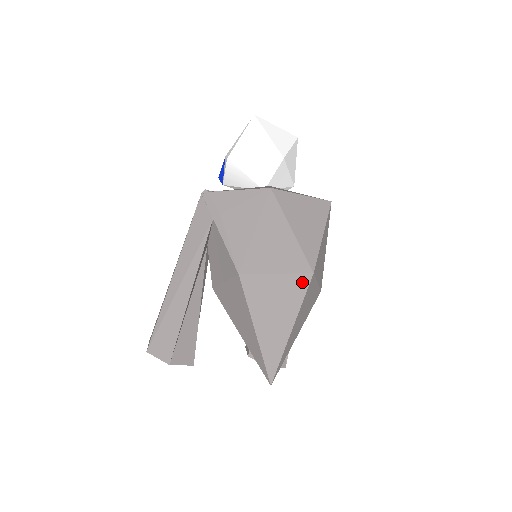
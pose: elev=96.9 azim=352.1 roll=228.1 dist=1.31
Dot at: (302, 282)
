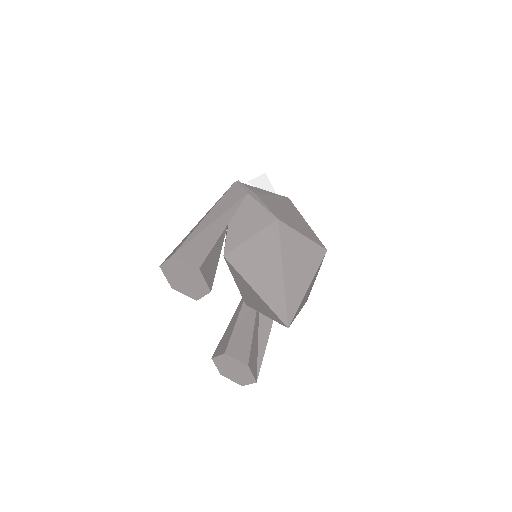
Dot at: (319, 252)
